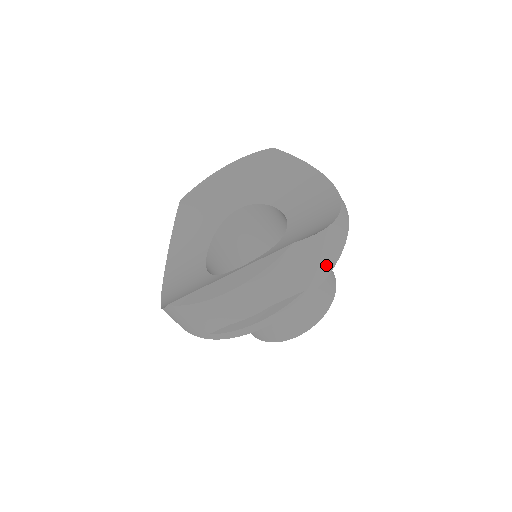
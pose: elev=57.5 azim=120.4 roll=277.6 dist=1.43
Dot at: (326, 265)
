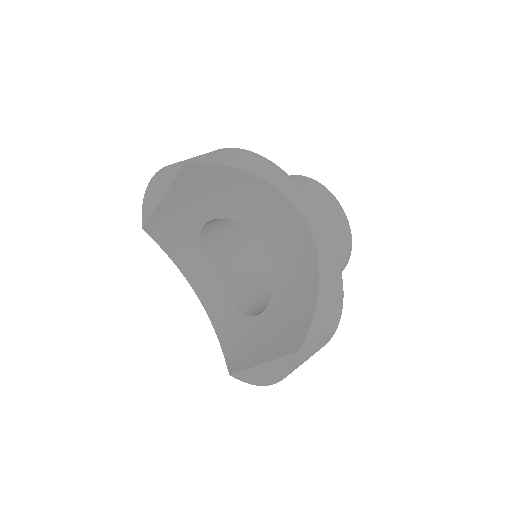
Dot at: (335, 312)
